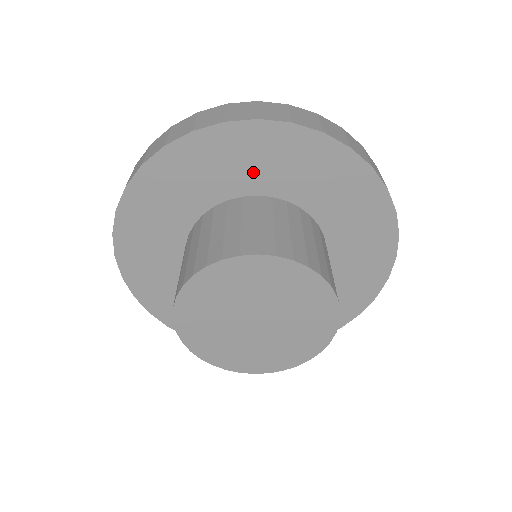
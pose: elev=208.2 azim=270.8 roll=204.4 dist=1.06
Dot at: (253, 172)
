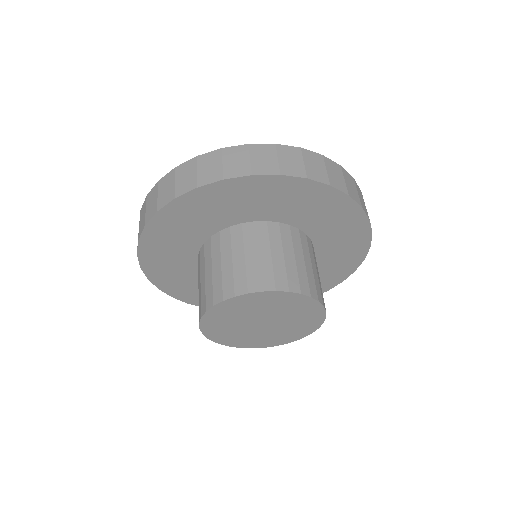
Dot at: (284, 208)
